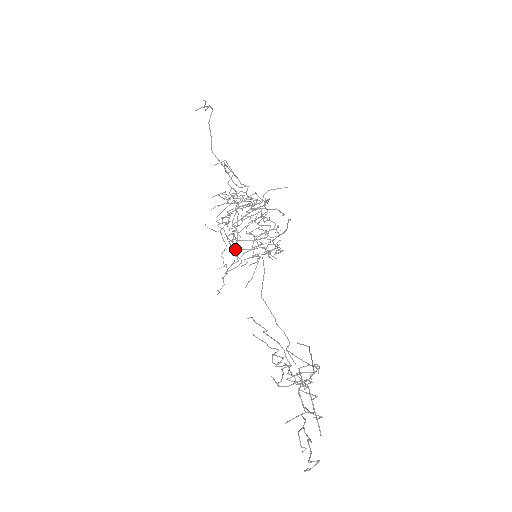
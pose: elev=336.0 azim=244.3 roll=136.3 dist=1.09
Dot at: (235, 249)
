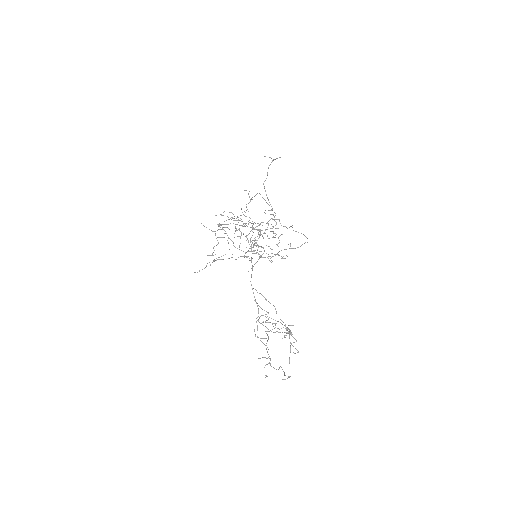
Dot at: occluded
